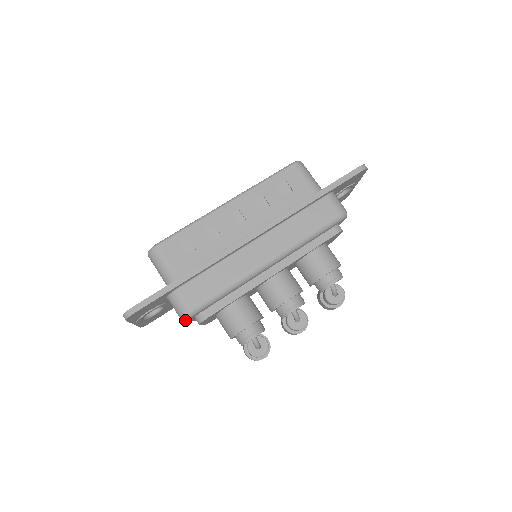
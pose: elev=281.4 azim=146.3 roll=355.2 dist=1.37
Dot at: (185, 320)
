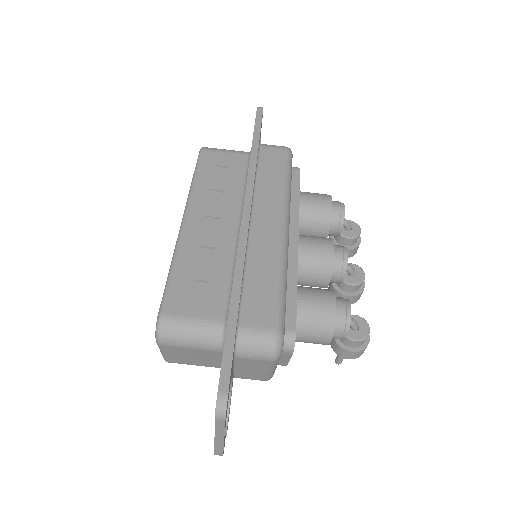
Dot at: (279, 355)
